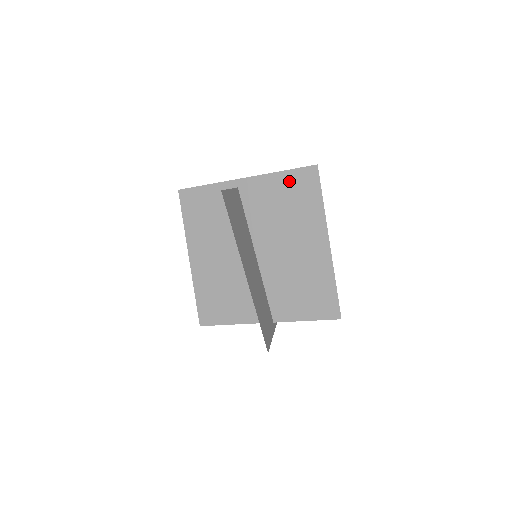
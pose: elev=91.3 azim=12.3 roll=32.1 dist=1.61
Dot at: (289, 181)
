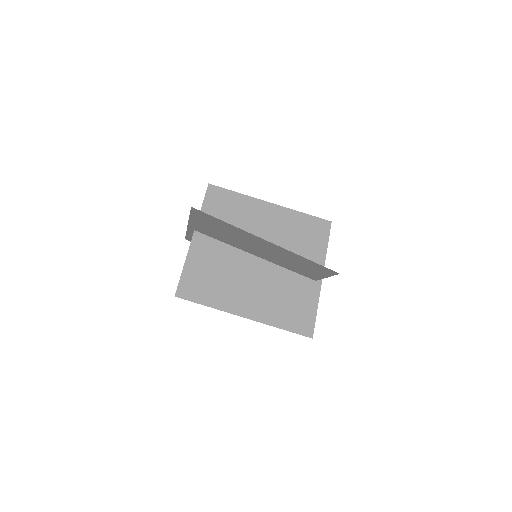
Dot at: (200, 220)
